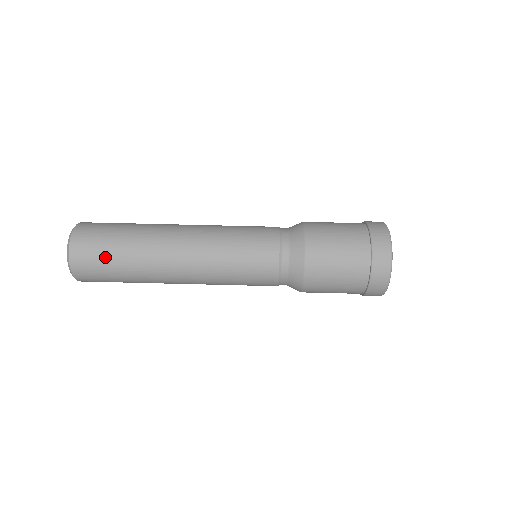
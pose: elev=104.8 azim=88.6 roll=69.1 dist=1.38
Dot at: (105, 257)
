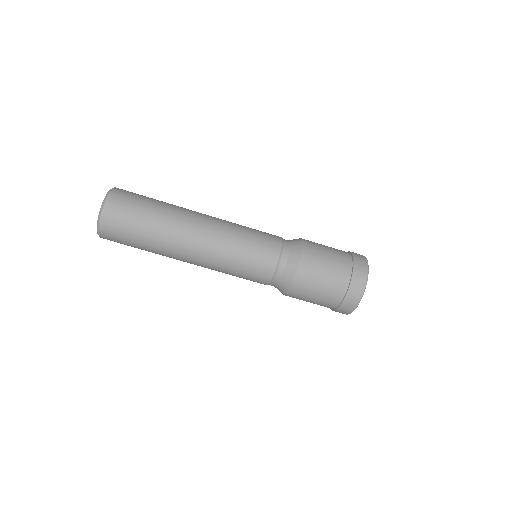
Dot at: (135, 217)
